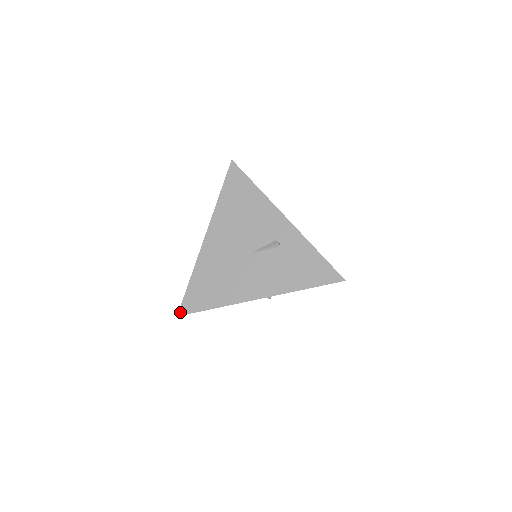
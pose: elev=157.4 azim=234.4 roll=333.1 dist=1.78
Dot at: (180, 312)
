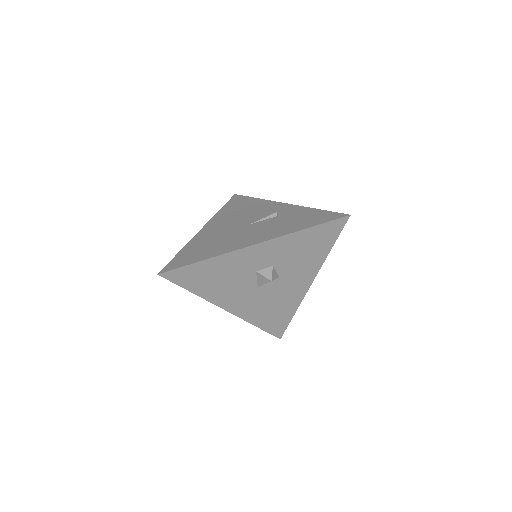
Dot at: (162, 271)
